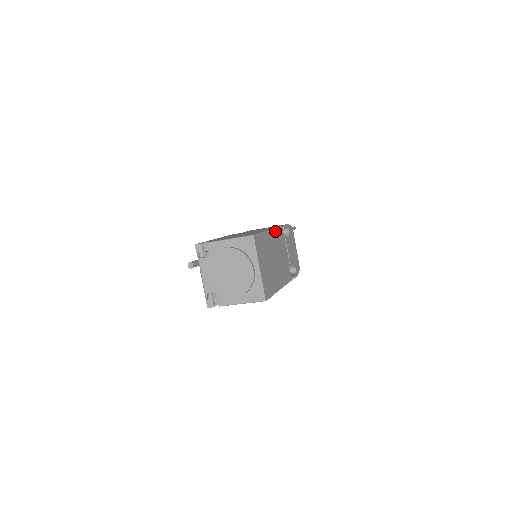
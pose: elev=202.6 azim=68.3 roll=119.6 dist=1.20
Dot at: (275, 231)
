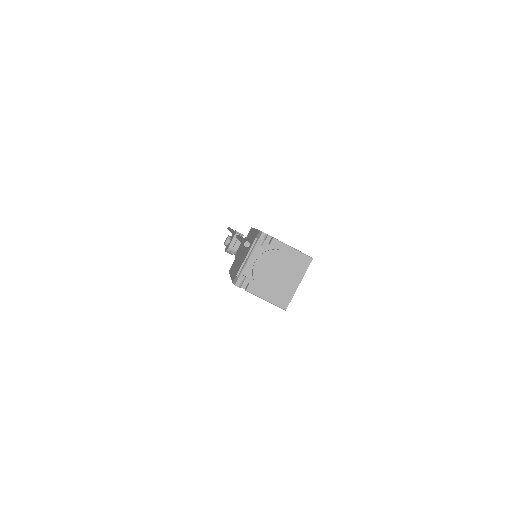
Dot at: occluded
